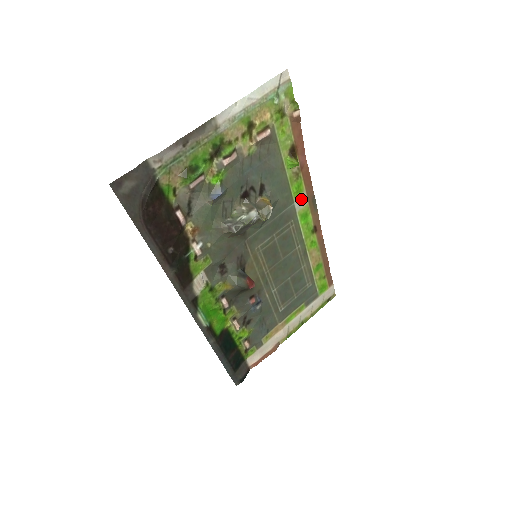
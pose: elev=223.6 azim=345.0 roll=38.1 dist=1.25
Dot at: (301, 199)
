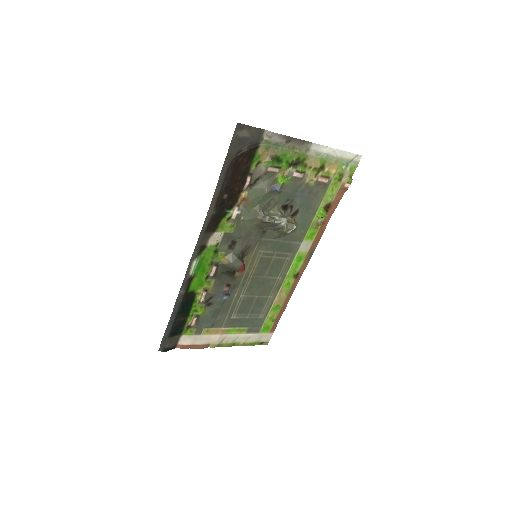
Dot at: (307, 244)
